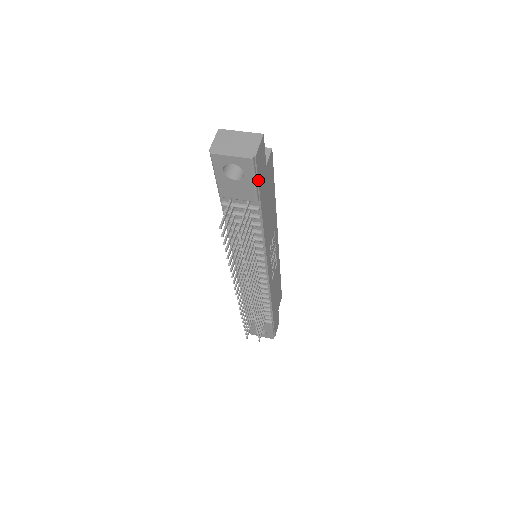
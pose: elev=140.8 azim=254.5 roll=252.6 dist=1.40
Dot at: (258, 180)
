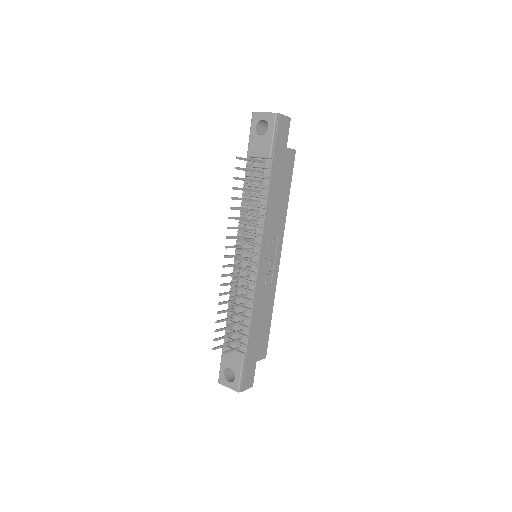
Dot at: (276, 138)
